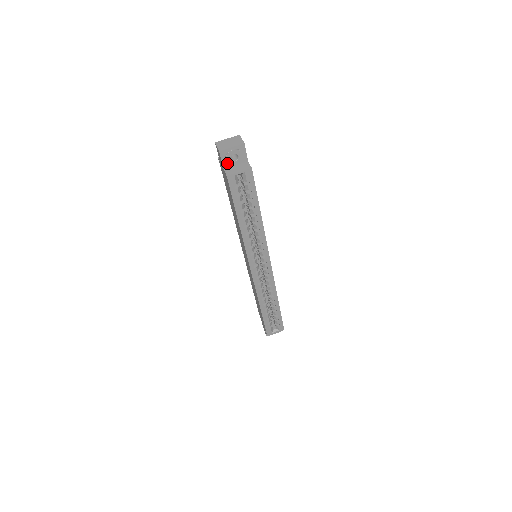
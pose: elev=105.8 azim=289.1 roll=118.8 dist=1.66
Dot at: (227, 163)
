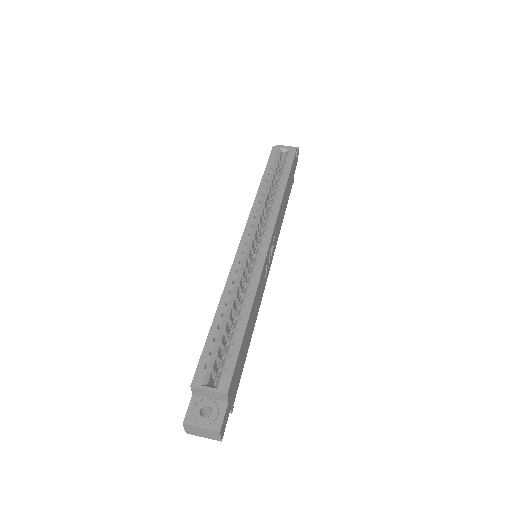
Dot at: occluded
